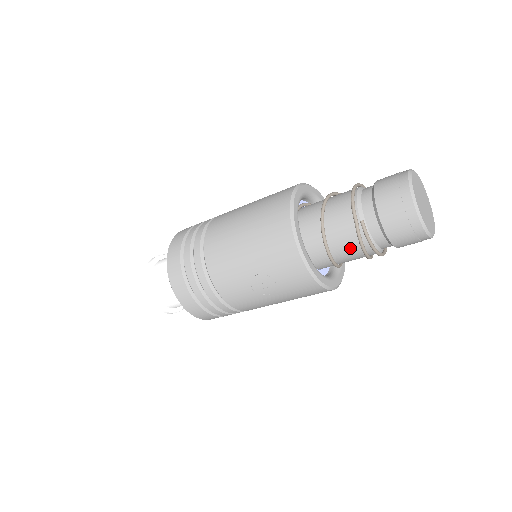
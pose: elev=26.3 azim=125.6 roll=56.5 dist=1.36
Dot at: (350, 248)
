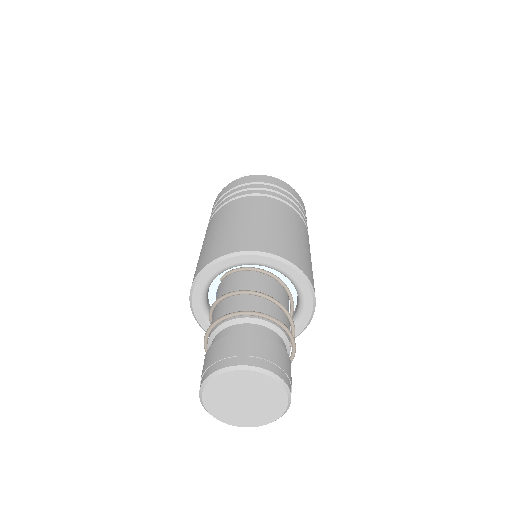
Dot at: occluded
